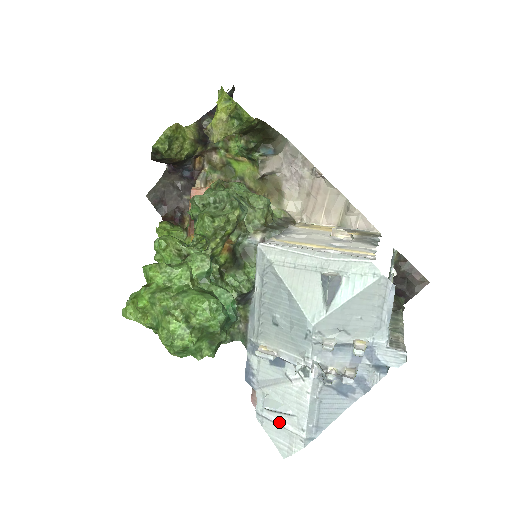
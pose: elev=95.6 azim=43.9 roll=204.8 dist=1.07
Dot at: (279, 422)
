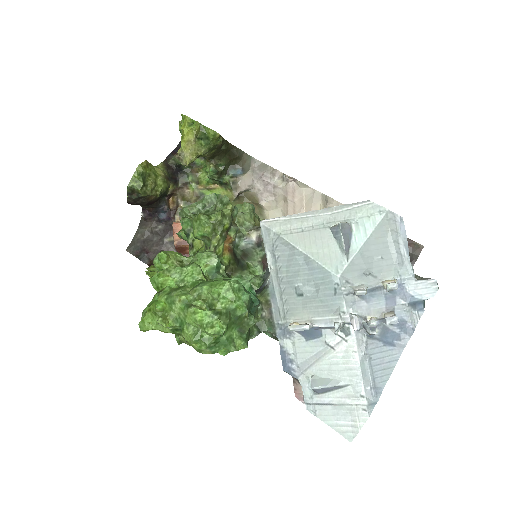
Dot at: (334, 401)
